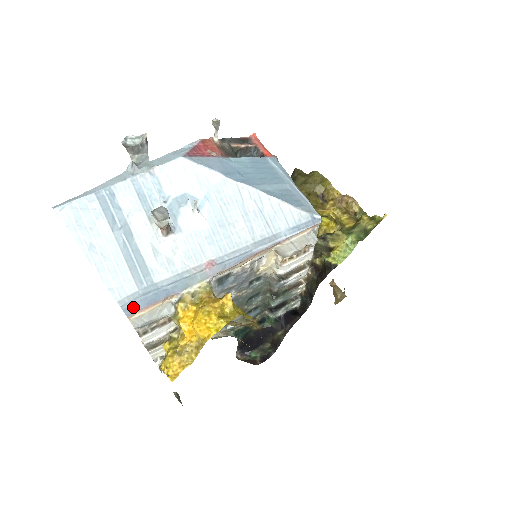
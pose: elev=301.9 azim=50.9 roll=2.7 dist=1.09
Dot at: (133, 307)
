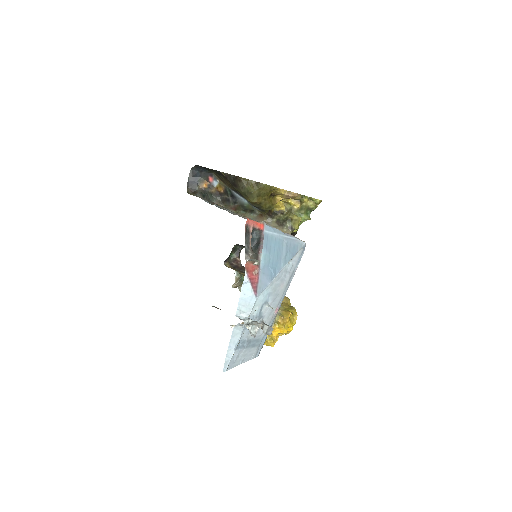
Dot at: occluded
